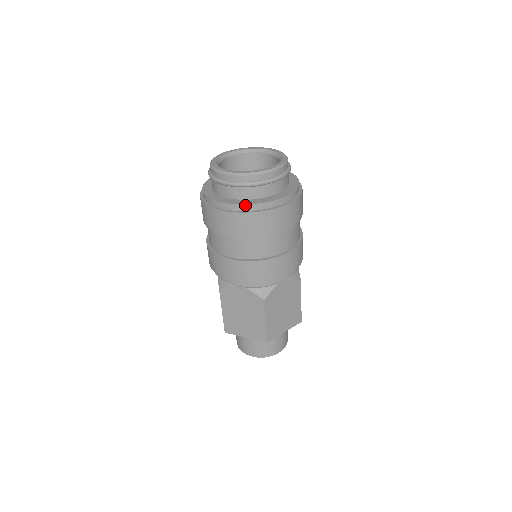
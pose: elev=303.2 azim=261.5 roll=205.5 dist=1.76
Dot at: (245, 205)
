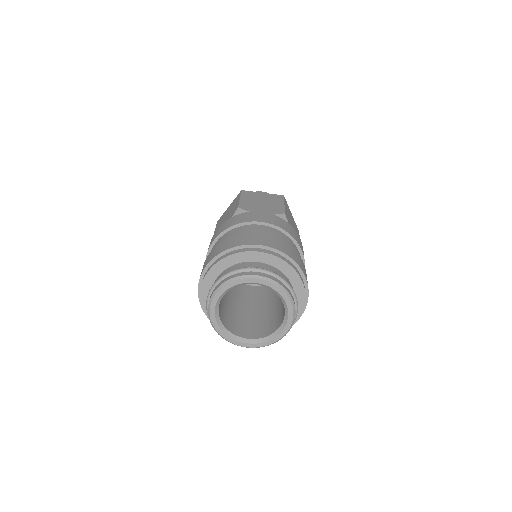
Dot at: occluded
